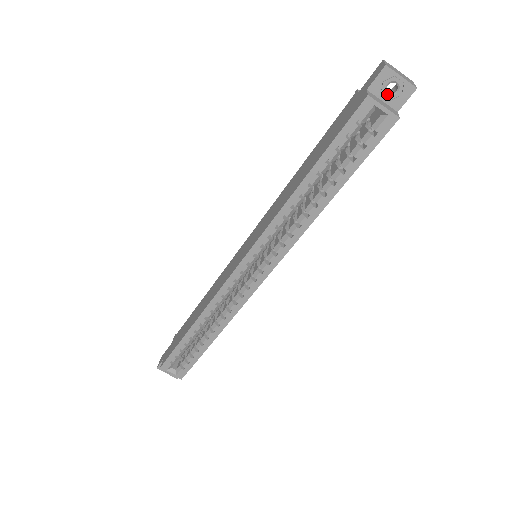
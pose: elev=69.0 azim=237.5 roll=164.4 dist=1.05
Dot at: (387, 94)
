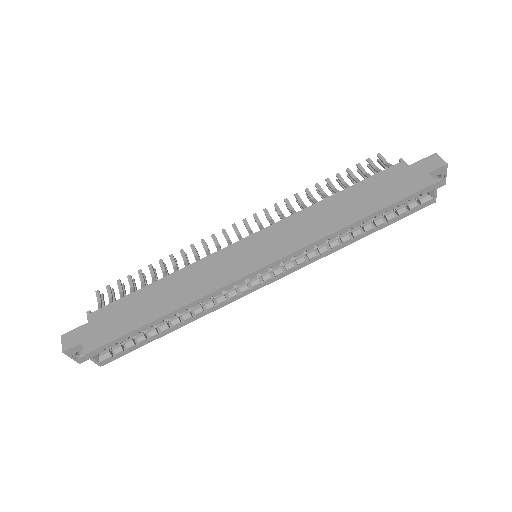
Dot at: occluded
